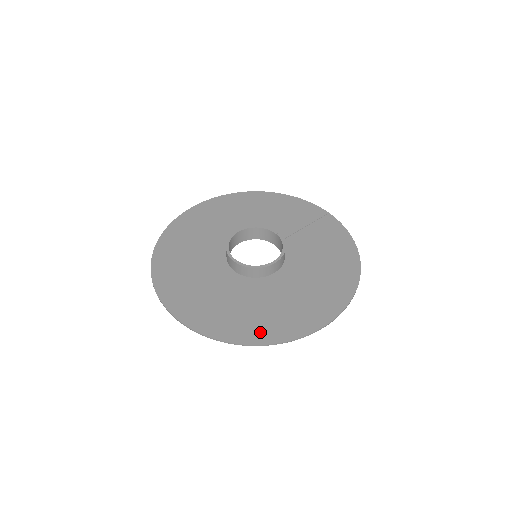
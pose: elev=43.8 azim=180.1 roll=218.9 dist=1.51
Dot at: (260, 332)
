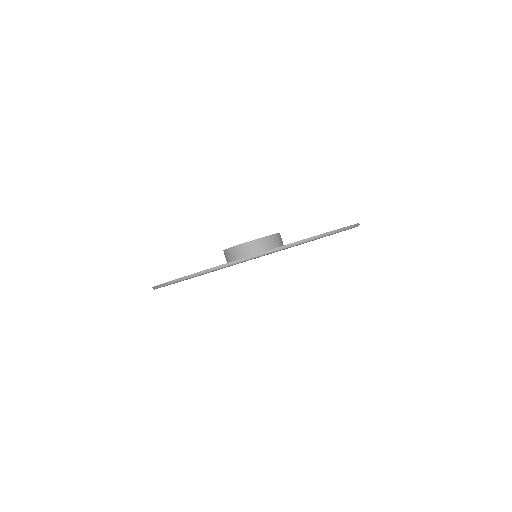
Dot at: occluded
